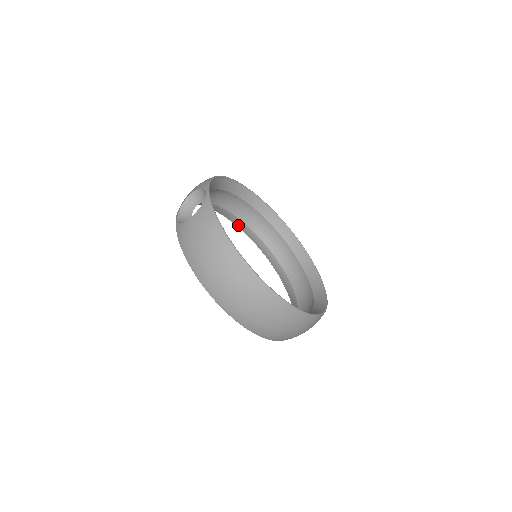
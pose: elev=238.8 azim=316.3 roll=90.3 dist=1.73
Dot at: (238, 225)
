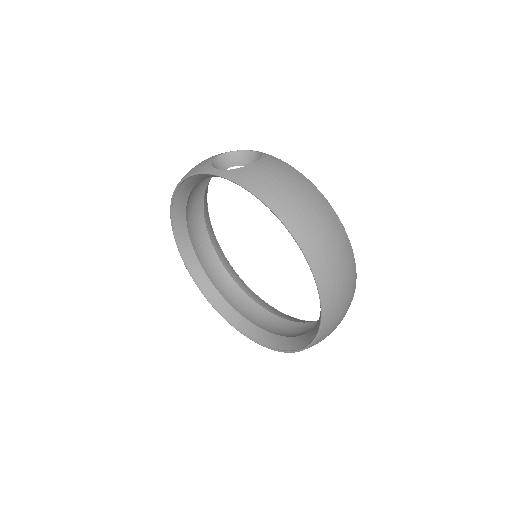
Dot at: (182, 248)
